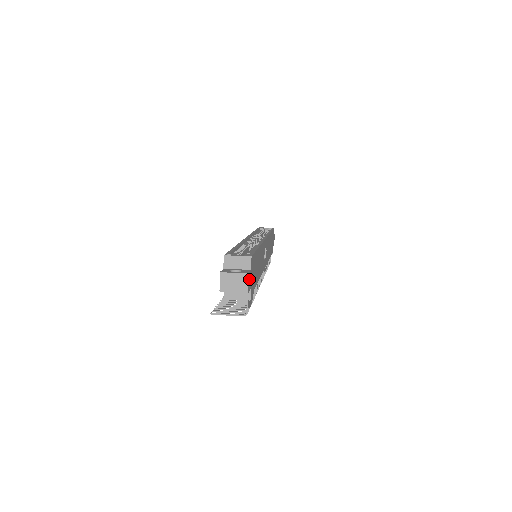
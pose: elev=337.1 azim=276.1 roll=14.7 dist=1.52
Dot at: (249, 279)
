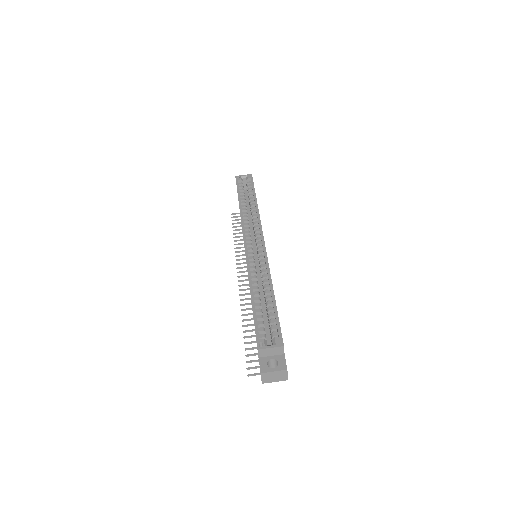
Dot at: occluded
